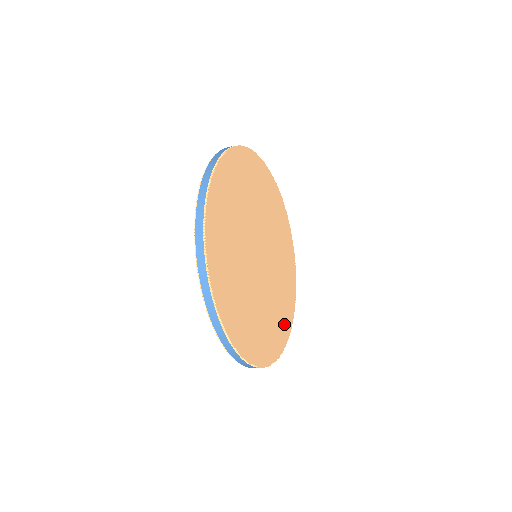
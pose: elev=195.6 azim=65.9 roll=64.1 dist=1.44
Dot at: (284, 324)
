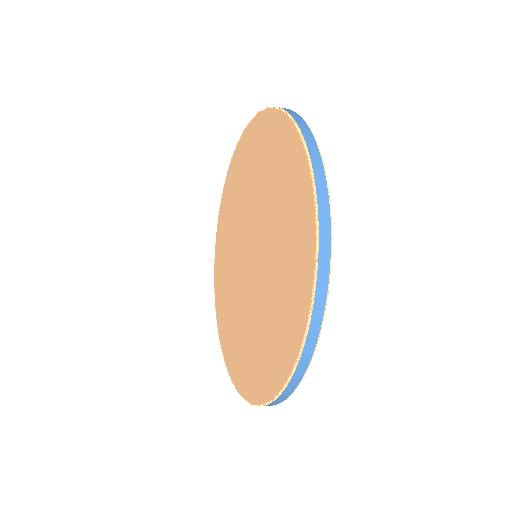
Dot at: occluded
